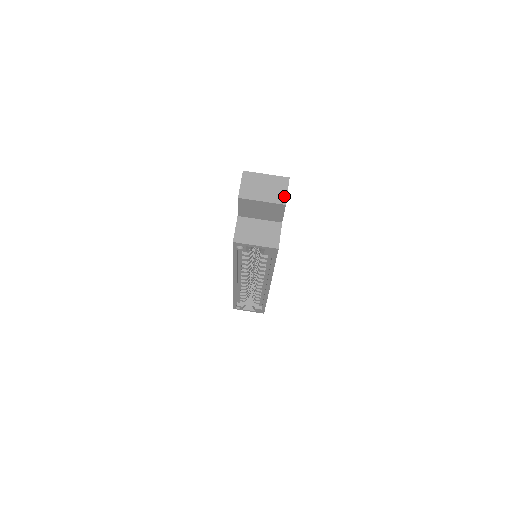
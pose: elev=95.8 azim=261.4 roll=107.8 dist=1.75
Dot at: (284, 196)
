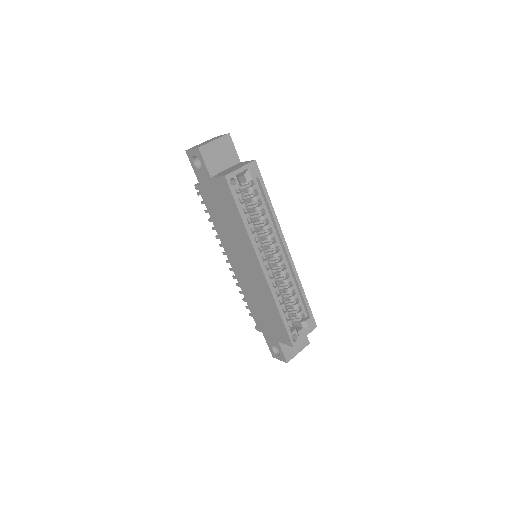
Dot at: occluded
